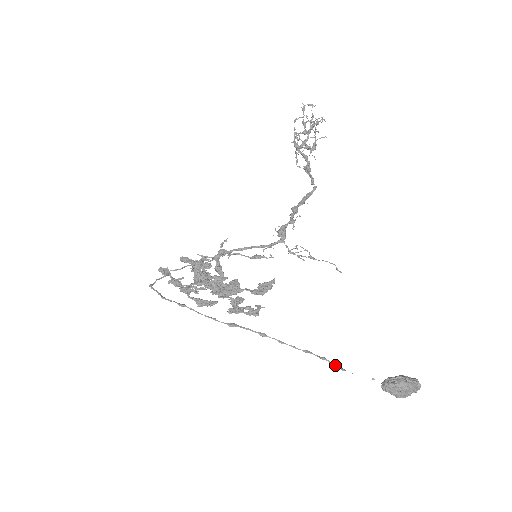
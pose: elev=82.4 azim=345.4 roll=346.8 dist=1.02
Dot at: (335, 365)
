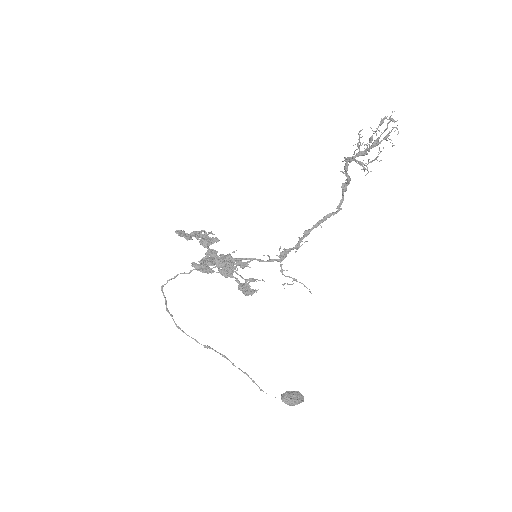
Dot at: occluded
